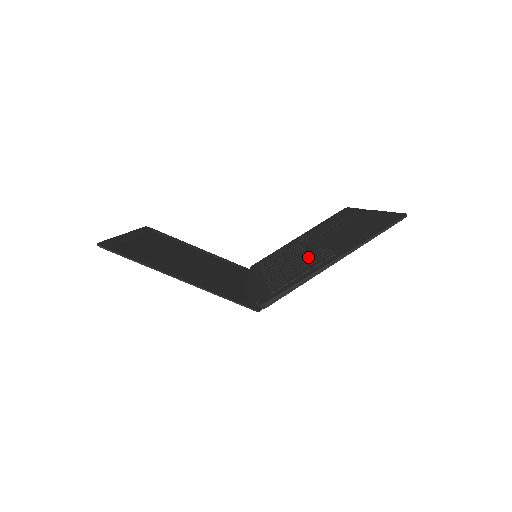
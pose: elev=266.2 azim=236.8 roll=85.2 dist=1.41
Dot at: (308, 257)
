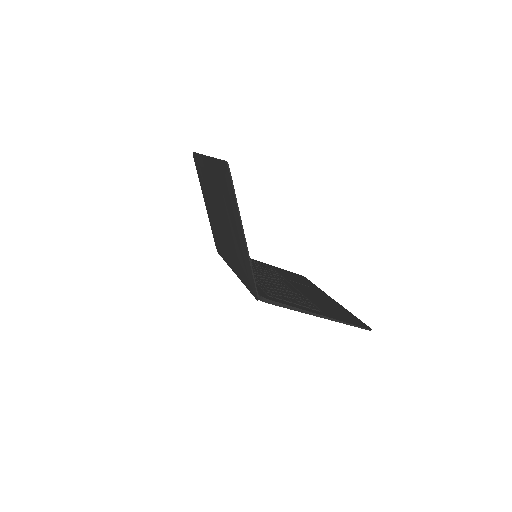
Dot at: (291, 292)
